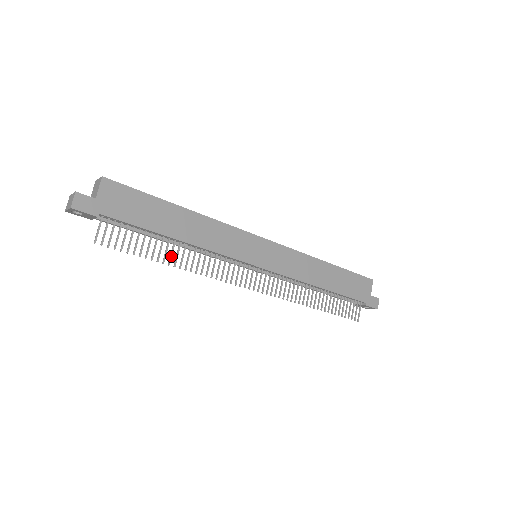
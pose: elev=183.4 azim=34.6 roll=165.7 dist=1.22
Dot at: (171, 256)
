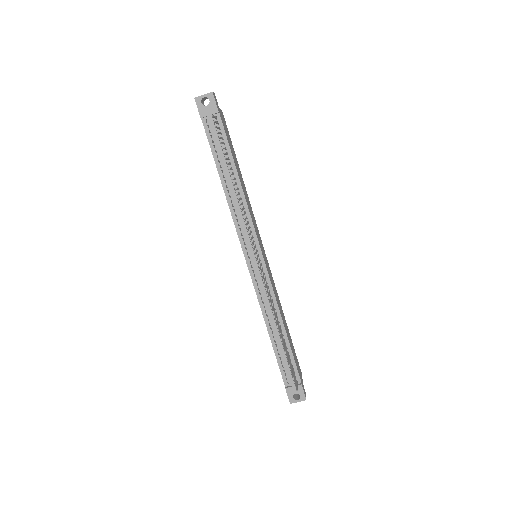
Dot at: (234, 179)
